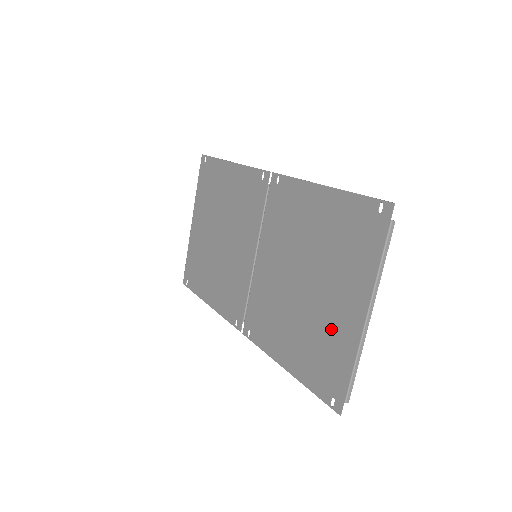
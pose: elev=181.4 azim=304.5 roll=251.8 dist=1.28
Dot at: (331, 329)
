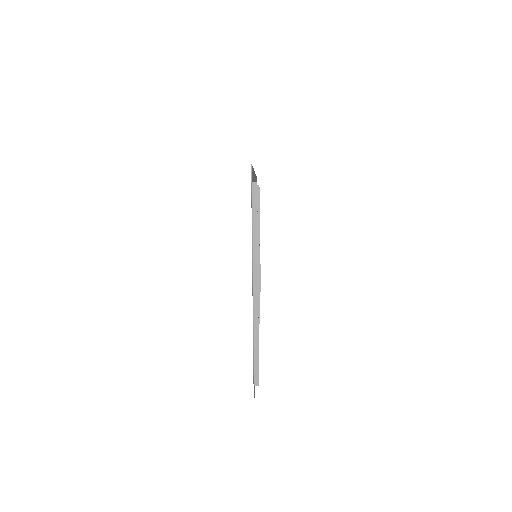
Dot at: occluded
